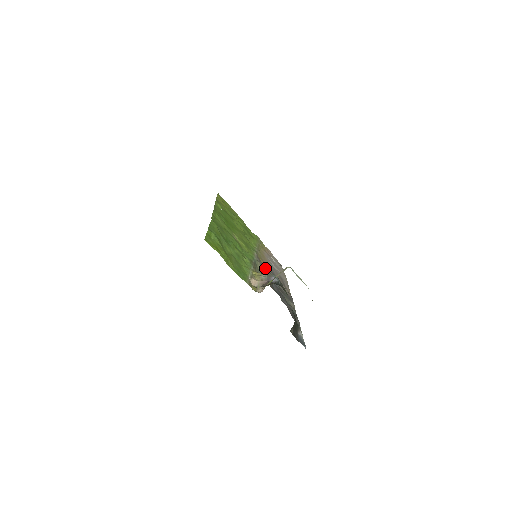
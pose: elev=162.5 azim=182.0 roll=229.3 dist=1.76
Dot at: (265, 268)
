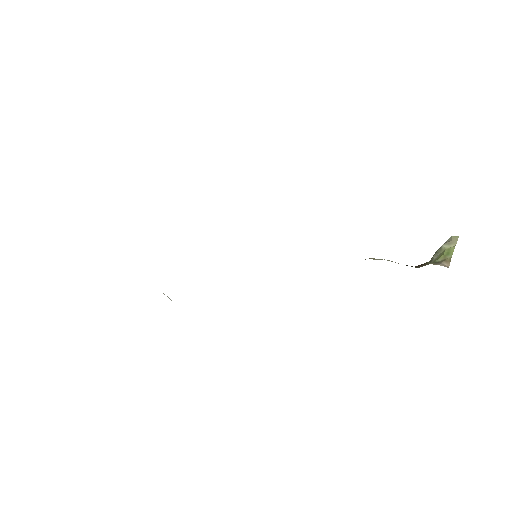
Dot at: occluded
